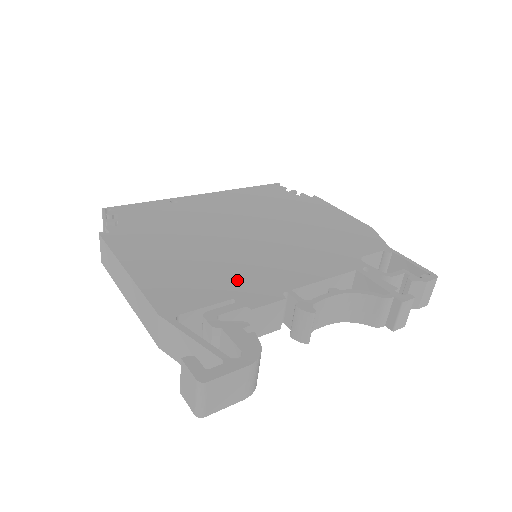
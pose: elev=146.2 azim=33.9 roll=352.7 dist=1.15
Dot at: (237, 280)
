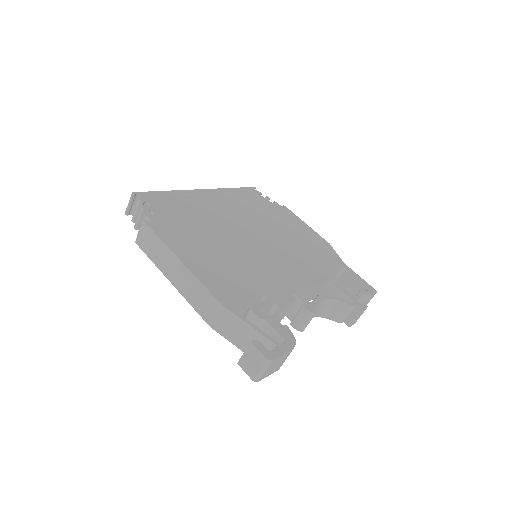
Dot at: (261, 280)
